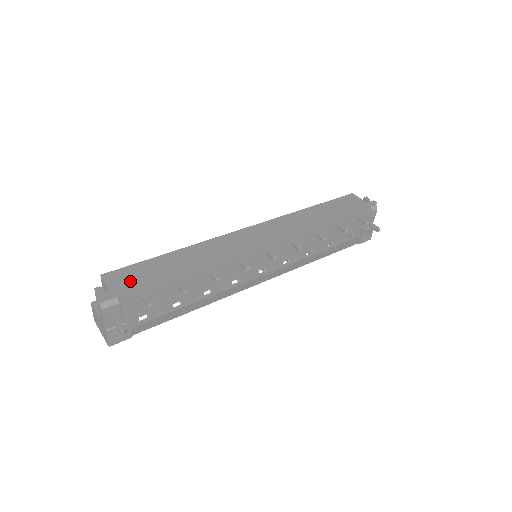
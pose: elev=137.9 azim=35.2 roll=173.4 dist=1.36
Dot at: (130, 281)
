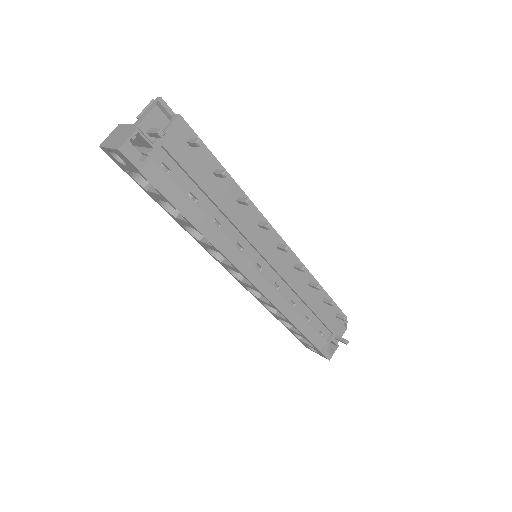
Dot at: occluded
